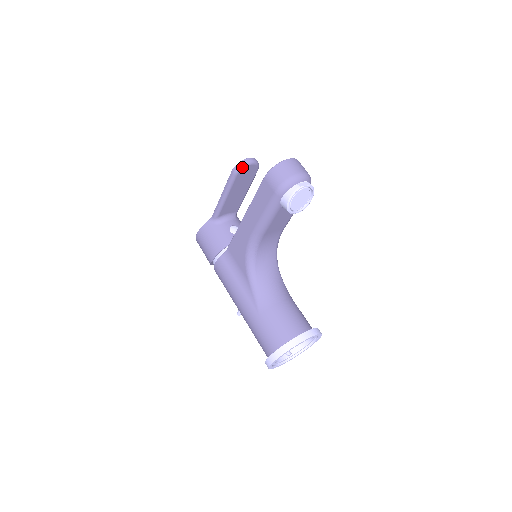
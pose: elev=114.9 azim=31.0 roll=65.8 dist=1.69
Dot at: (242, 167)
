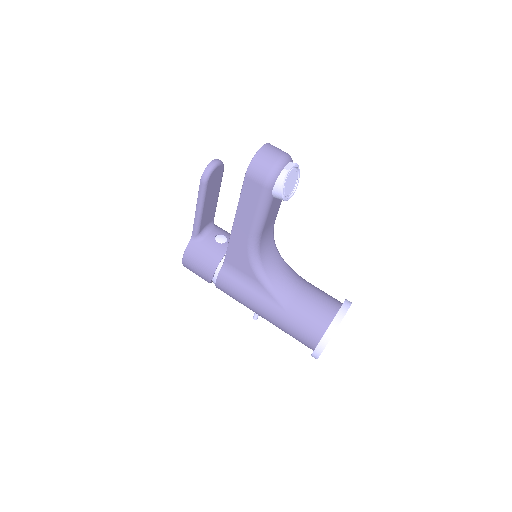
Dot at: (210, 173)
